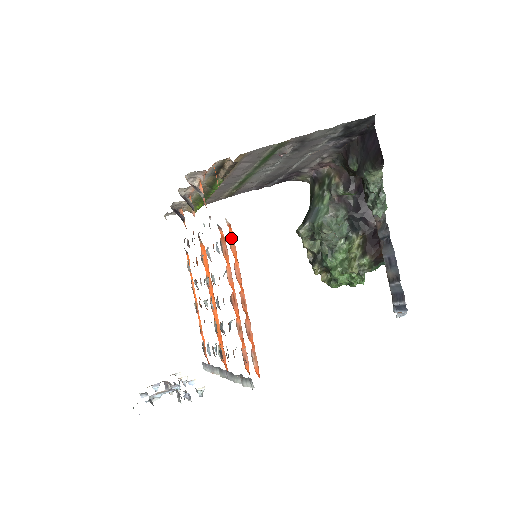
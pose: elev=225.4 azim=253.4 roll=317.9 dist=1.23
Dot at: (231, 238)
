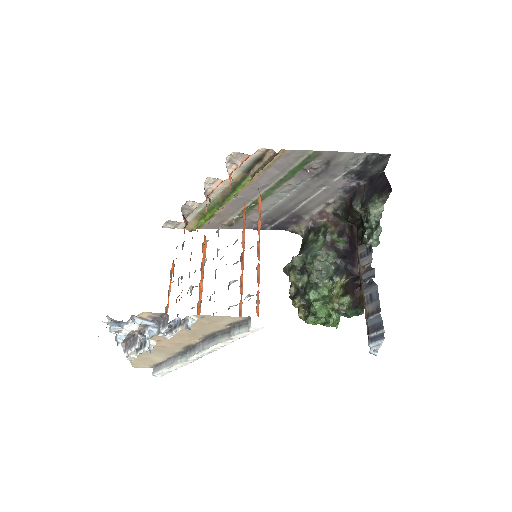
Dot at: (259, 202)
